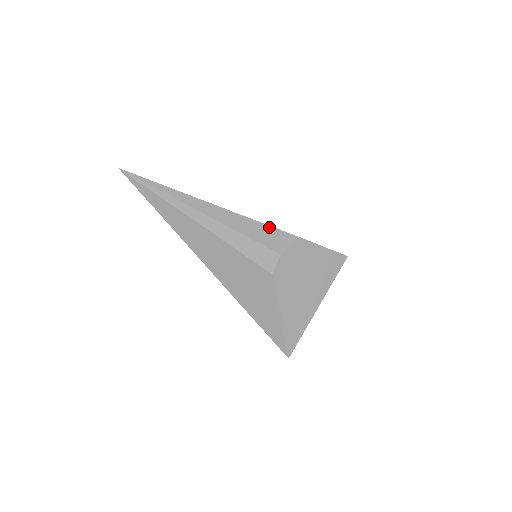
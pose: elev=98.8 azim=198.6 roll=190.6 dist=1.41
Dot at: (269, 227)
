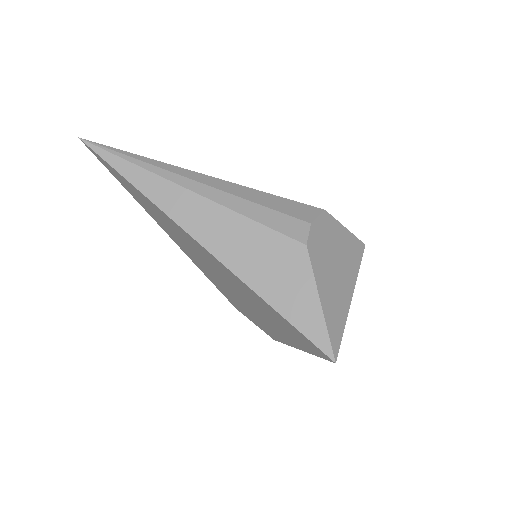
Dot at: (286, 199)
